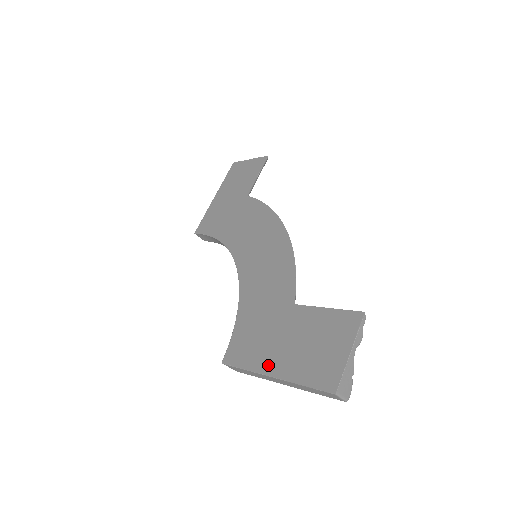
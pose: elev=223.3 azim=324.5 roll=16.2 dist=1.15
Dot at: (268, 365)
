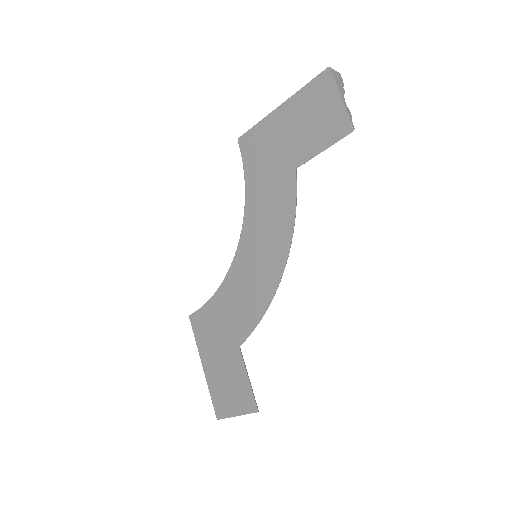
Dot at: (205, 358)
